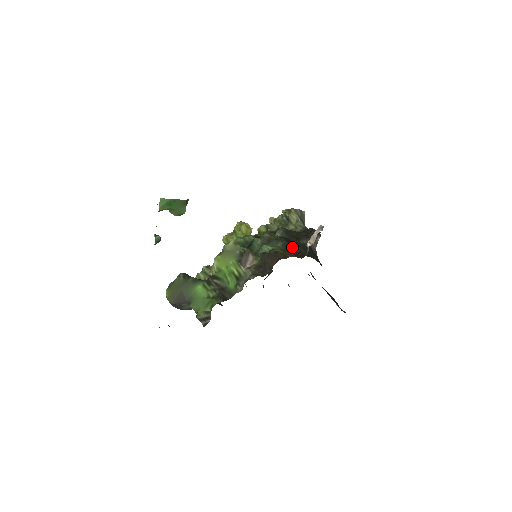
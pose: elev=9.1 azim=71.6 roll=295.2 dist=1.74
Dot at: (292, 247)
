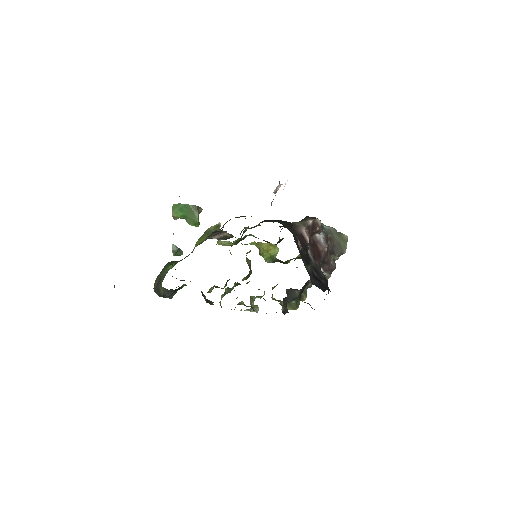
Dot at: (267, 221)
